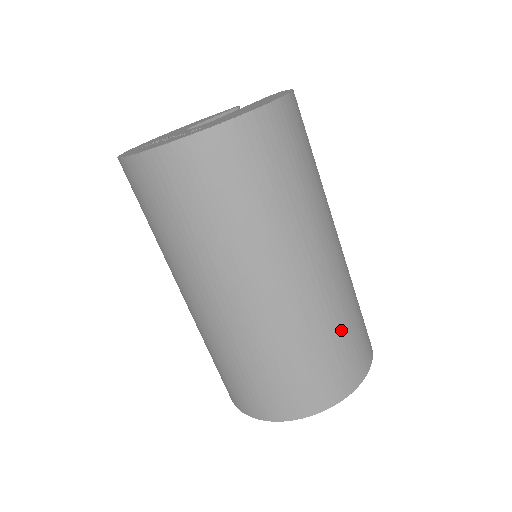
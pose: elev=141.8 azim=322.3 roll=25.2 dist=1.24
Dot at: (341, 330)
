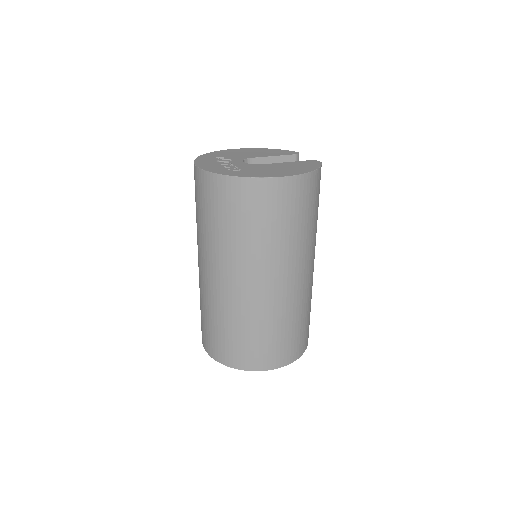
Dot at: (274, 330)
